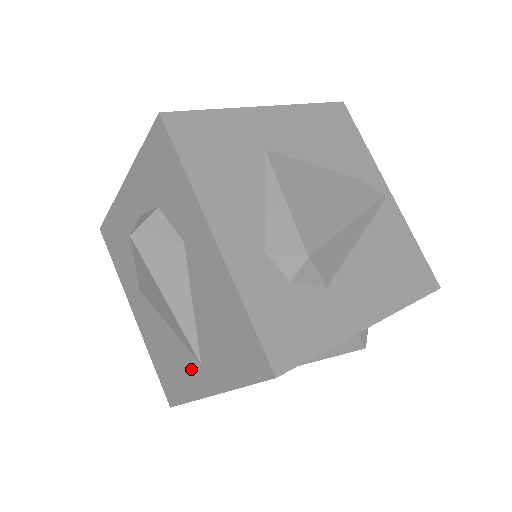
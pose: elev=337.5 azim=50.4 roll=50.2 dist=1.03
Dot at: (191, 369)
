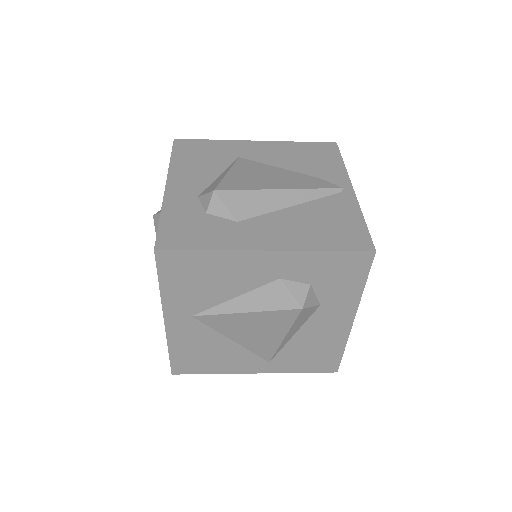
Dot at: occluded
